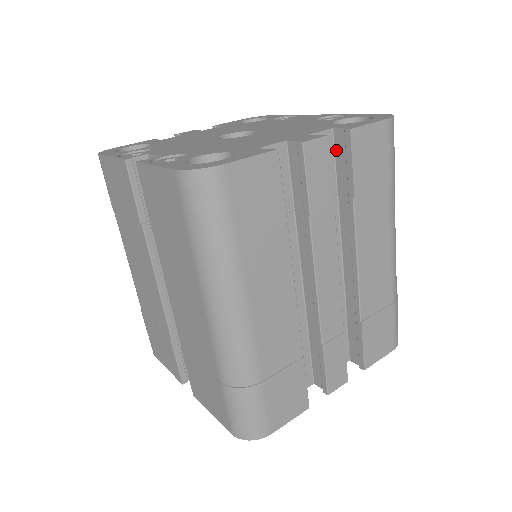
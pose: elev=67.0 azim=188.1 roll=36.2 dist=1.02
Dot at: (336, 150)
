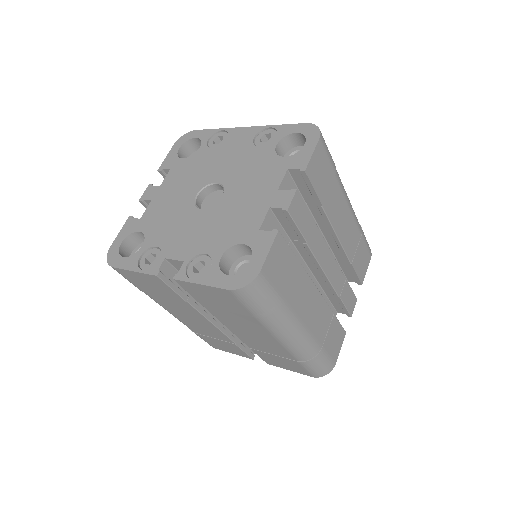
Dot at: (295, 181)
